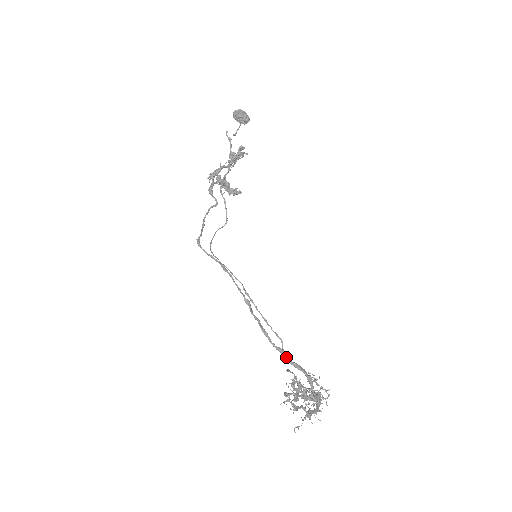
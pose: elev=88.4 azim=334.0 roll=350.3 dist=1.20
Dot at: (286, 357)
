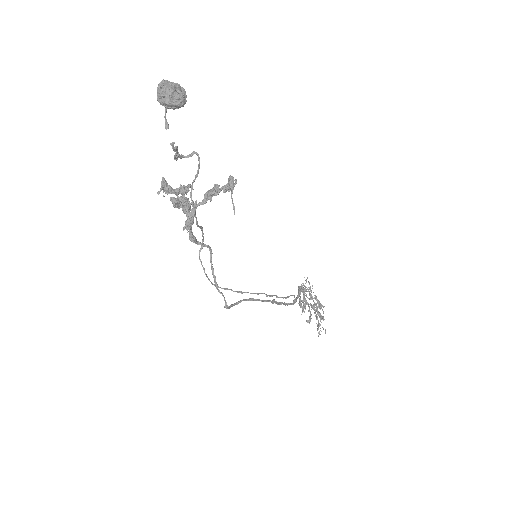
Dot at: occluded
